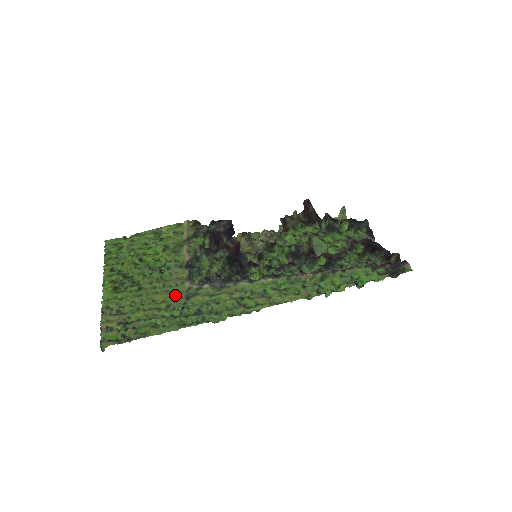
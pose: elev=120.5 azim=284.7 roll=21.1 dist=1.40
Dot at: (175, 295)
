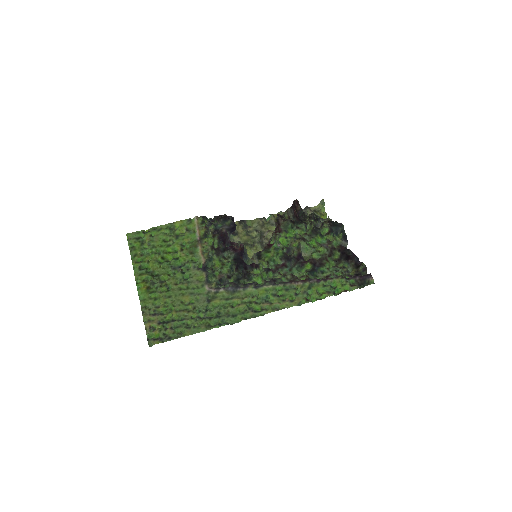
Dot at: (198, 297)
